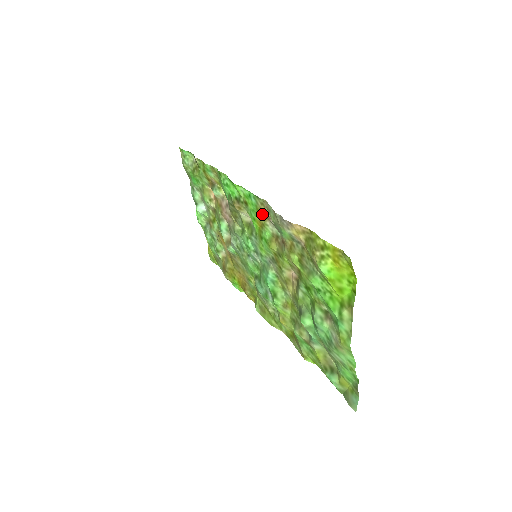
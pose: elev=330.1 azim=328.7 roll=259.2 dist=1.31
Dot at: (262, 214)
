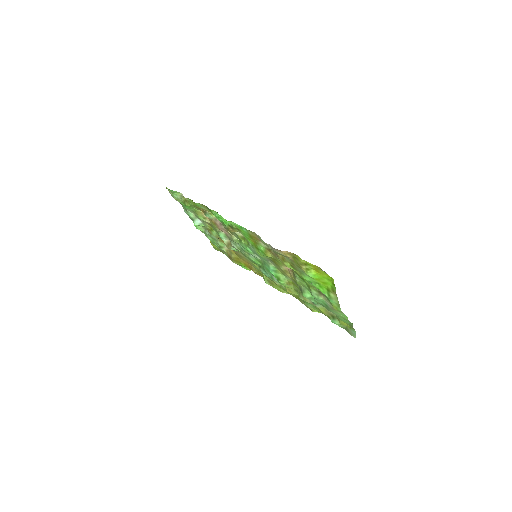
Dot at: (254, 238)
